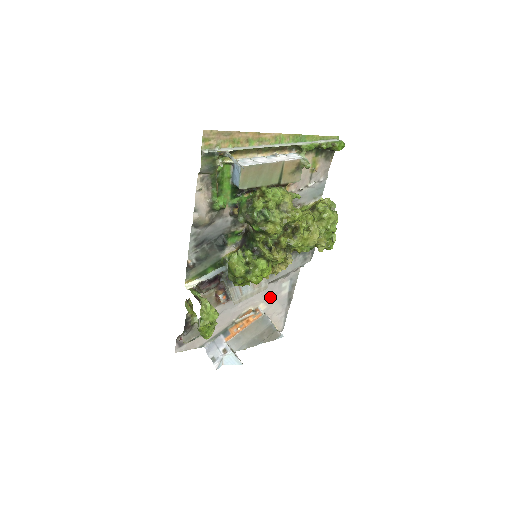
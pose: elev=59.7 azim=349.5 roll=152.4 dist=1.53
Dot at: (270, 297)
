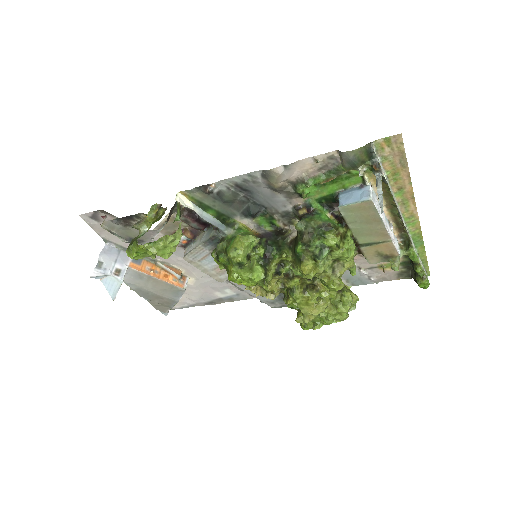
Dot at: (206, 283)
